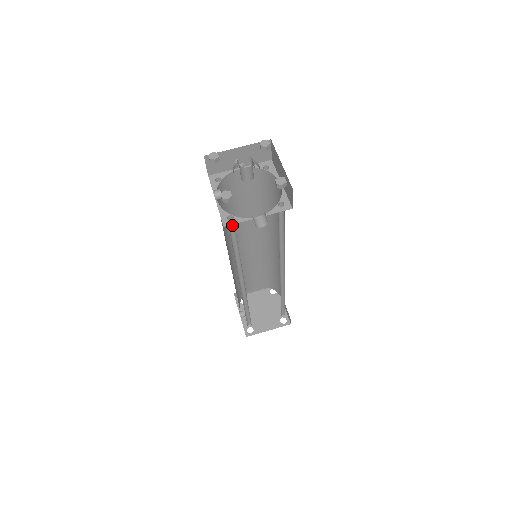
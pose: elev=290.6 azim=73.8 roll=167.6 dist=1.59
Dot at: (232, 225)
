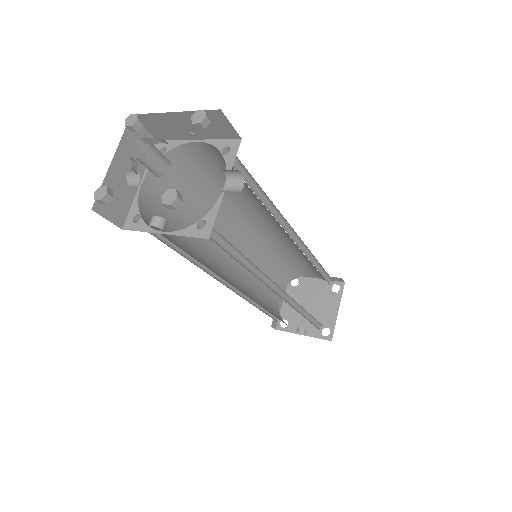
Dot at: (211, 235)
